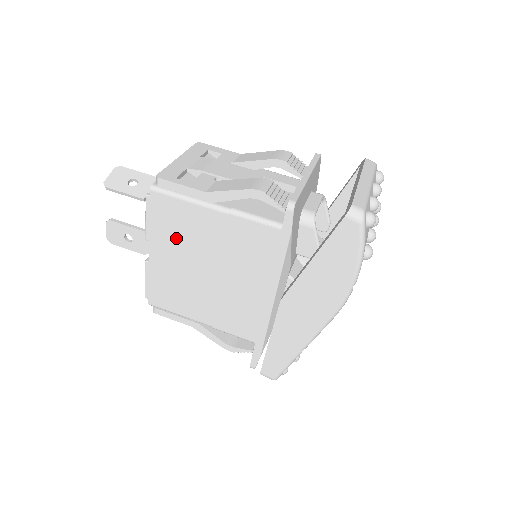
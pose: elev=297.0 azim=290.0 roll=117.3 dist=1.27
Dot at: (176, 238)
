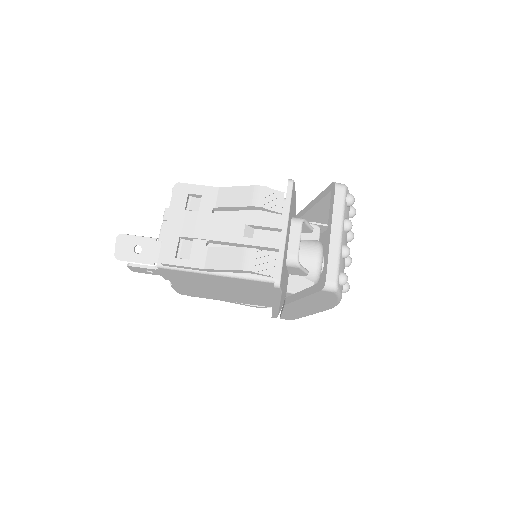
Dot at: (190, 281)
